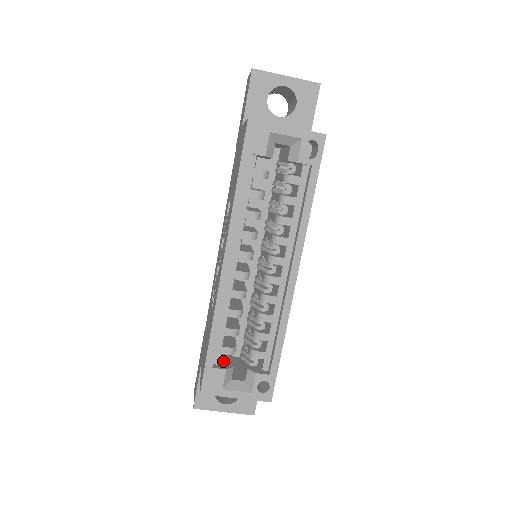
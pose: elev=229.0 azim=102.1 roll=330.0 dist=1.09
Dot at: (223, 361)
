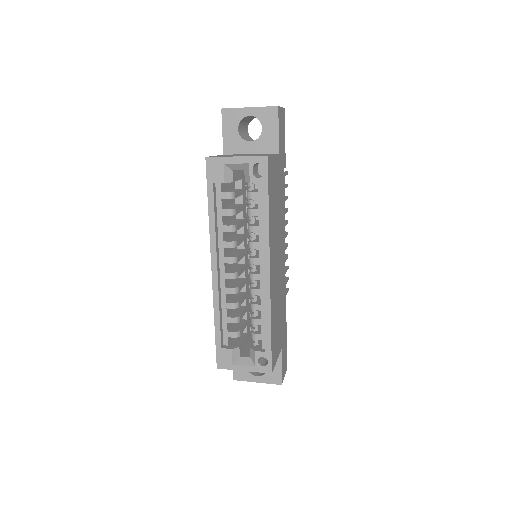
Dot at: (234, 342)
